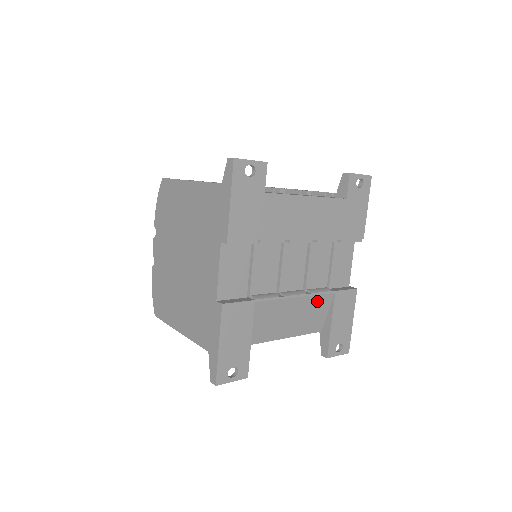
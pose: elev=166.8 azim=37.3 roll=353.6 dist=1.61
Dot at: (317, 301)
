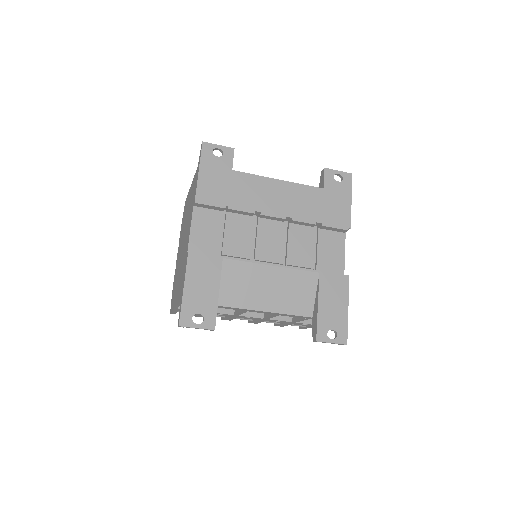
Dot at: (298, 277)
